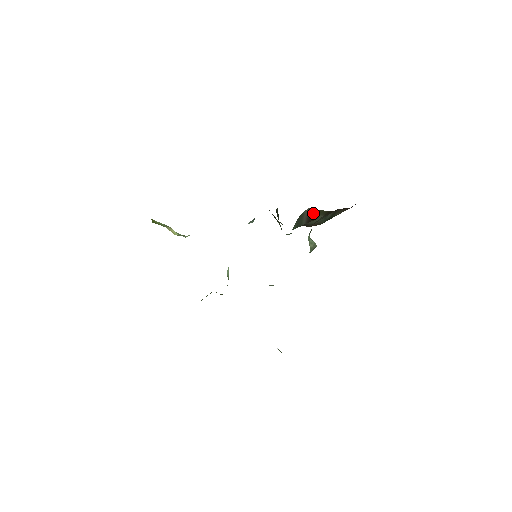
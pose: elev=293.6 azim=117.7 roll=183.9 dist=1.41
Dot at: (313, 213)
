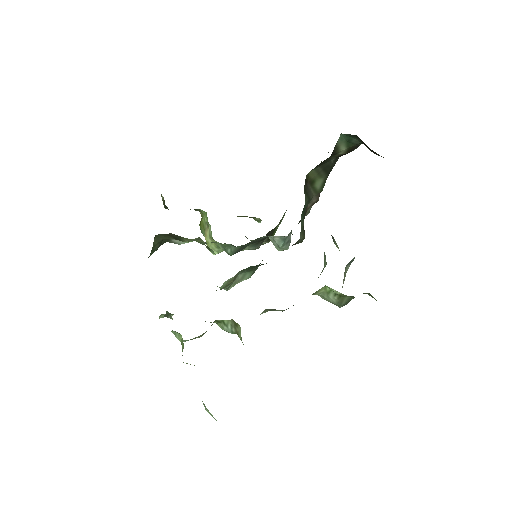
Dot at: occluded
